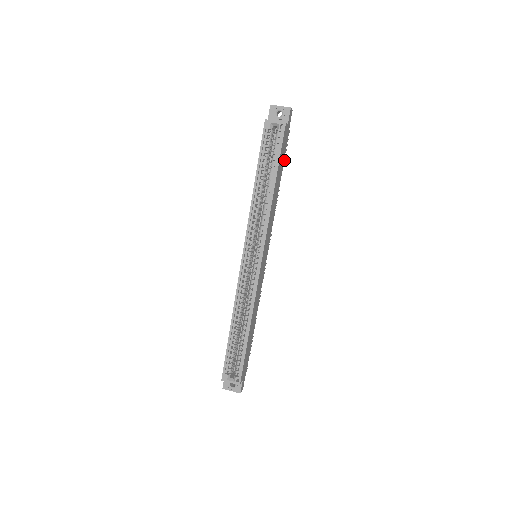
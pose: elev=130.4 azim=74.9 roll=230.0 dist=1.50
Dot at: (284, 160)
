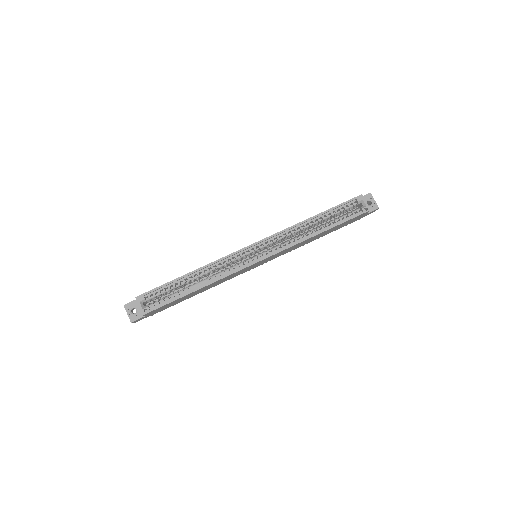
Dot at: occluded
